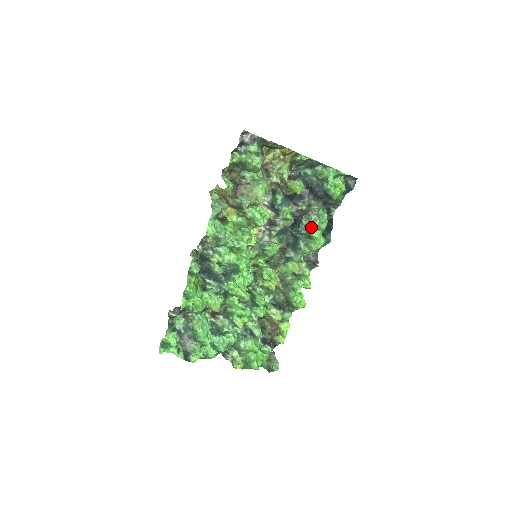
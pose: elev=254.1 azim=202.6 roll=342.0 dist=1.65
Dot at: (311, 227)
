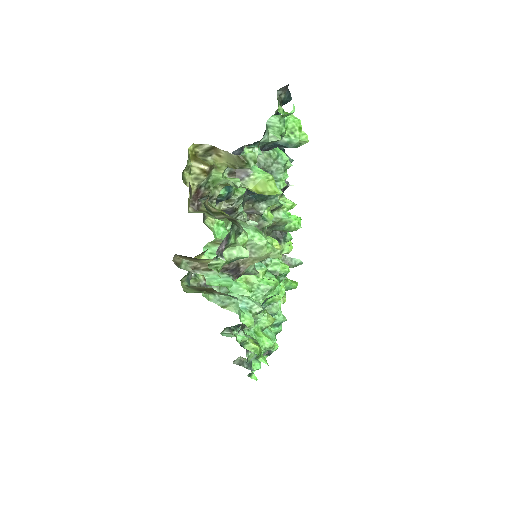
Dot at: (282, 181)
